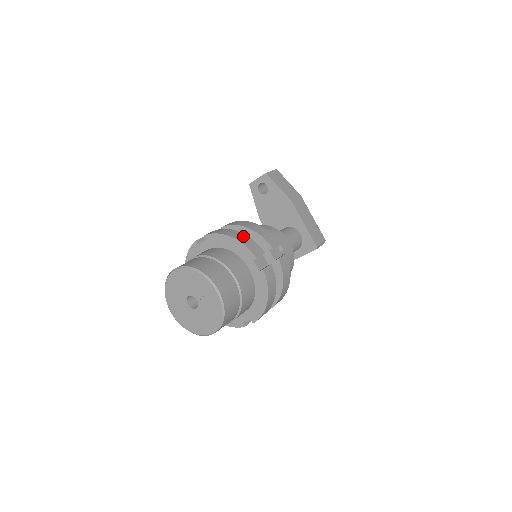
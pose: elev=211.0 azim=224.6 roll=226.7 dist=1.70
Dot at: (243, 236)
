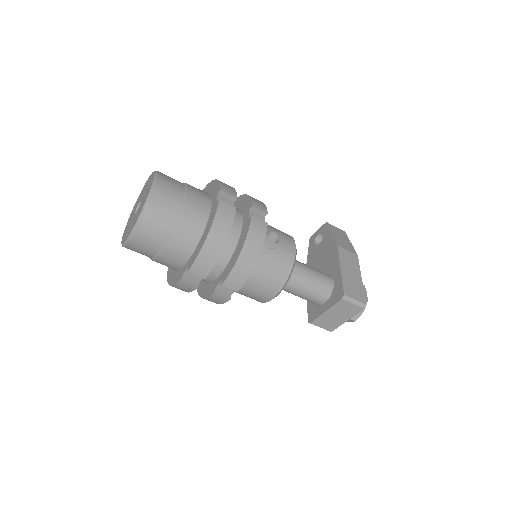
Dot at: (228, 185)
